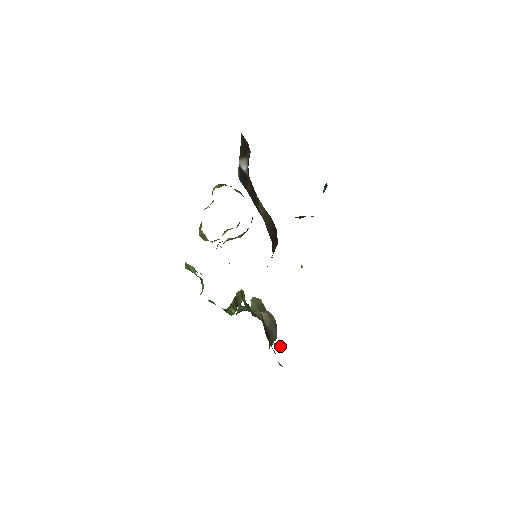
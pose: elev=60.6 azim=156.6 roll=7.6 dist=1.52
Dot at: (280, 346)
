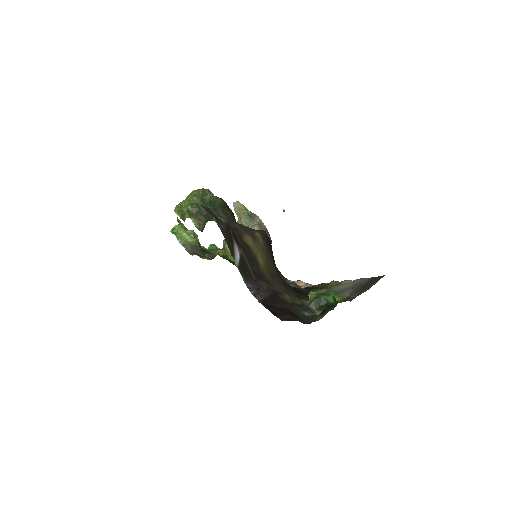
Dot at: occluded
